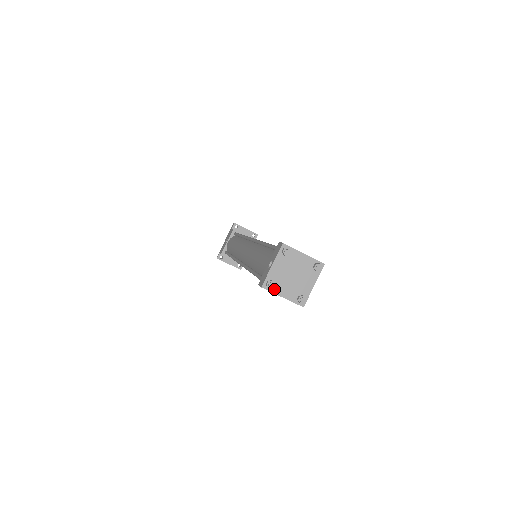
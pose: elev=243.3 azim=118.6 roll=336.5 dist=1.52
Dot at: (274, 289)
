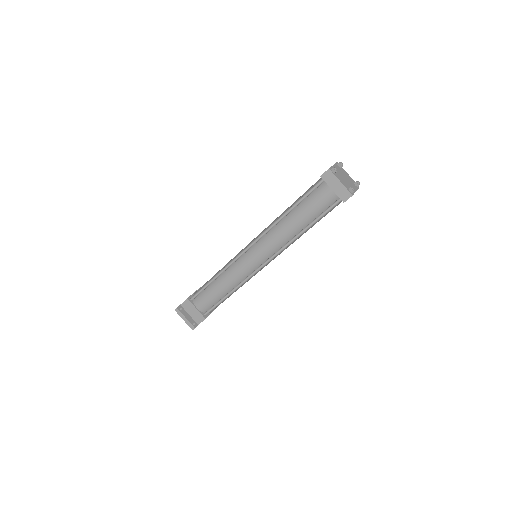
Dot at: (336, 175)
